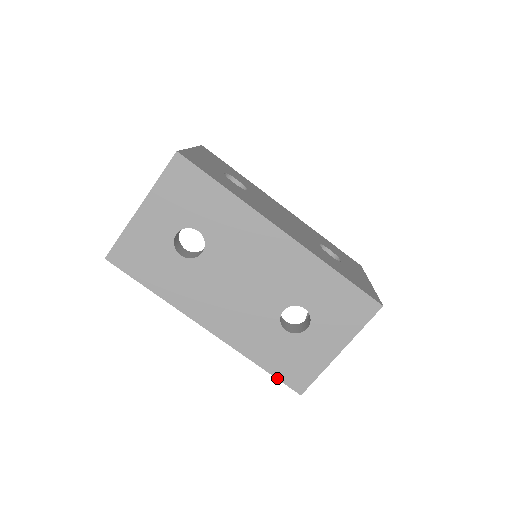
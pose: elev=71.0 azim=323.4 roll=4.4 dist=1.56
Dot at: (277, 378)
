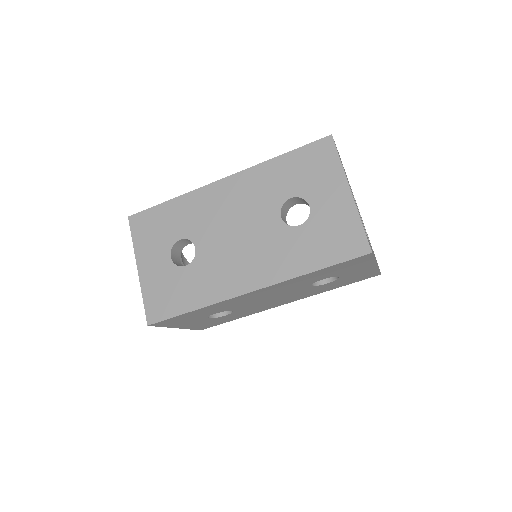
Dot at: occluded
